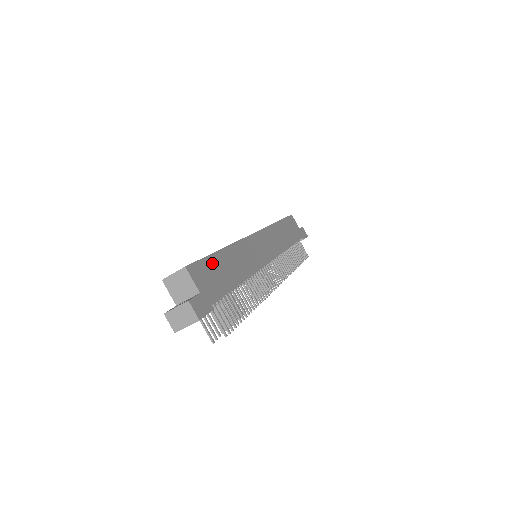
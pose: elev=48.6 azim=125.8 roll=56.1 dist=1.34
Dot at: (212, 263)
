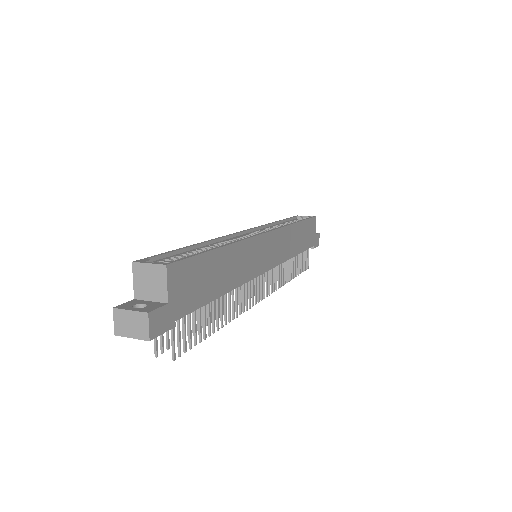
Dot at: (202, 264)
